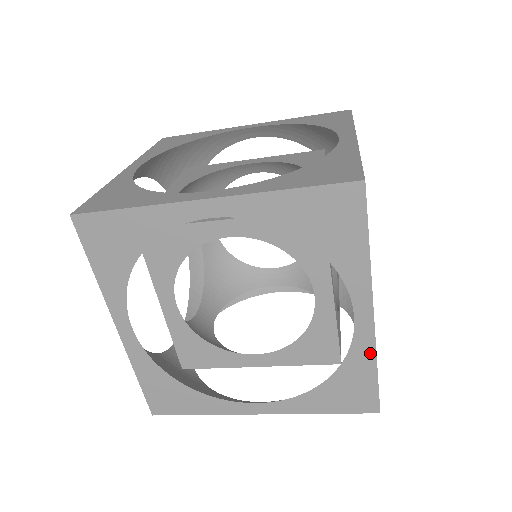
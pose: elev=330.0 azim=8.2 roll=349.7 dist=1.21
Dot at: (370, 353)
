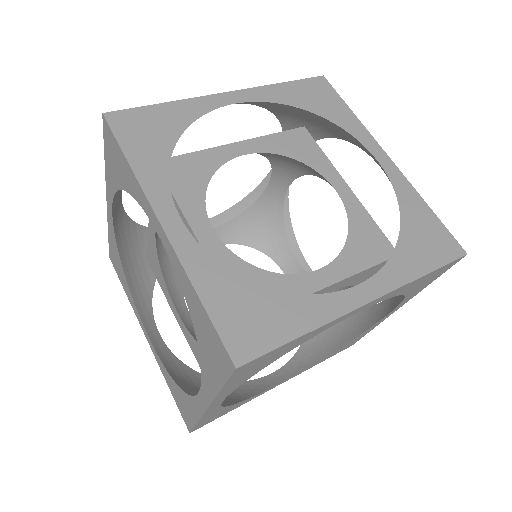
Dot at: (197, 414)
